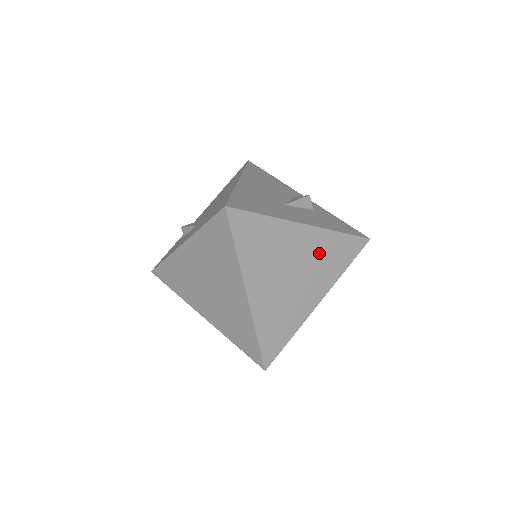
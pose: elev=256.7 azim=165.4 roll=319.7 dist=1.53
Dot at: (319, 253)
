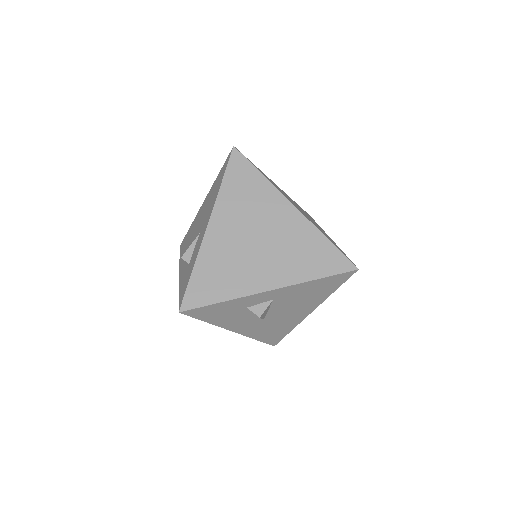
Dot at: occluded
